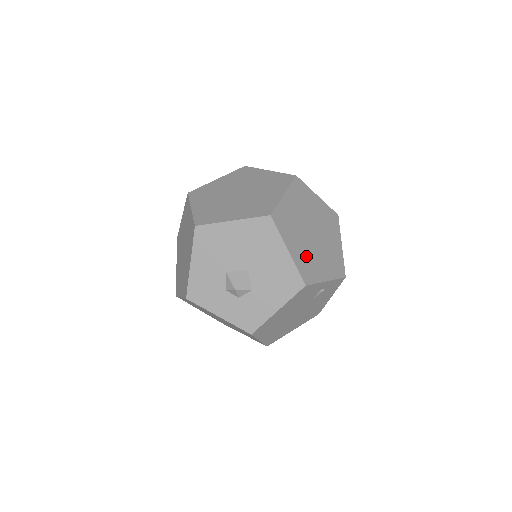
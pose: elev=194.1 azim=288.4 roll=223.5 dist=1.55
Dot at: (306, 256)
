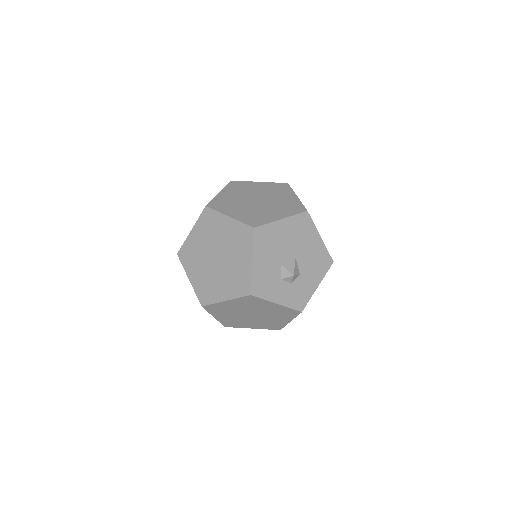
Dot at: occluded
